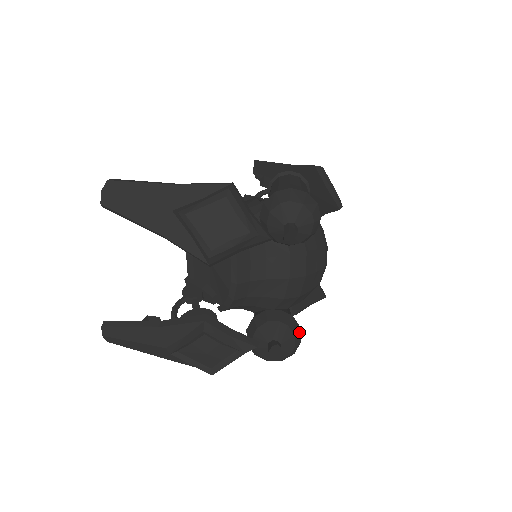
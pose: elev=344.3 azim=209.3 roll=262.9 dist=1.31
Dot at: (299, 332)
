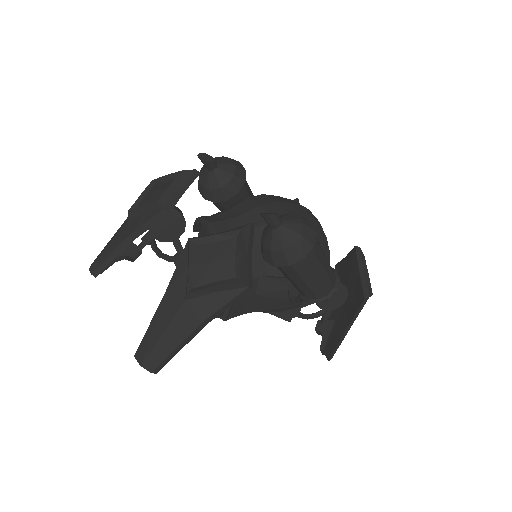
Dot at: occluded
